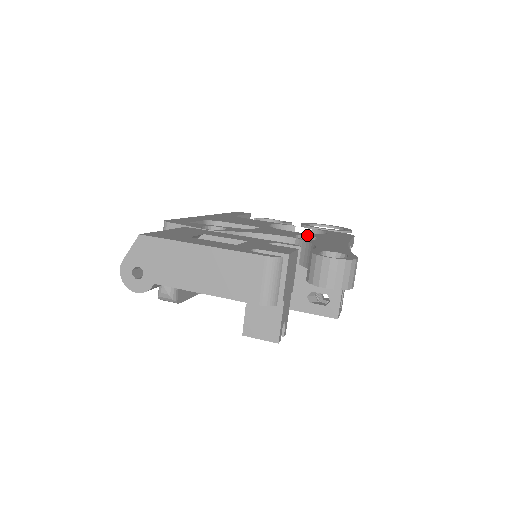
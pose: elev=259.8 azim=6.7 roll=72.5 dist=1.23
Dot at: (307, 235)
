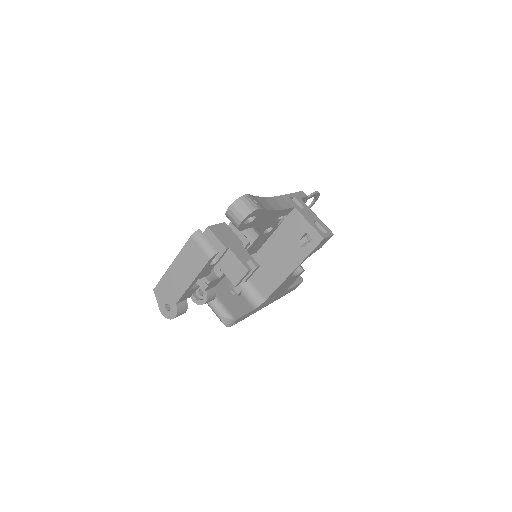
Dot at: occluded
